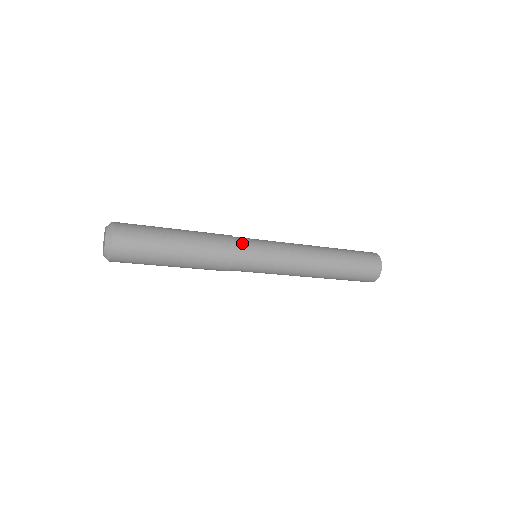
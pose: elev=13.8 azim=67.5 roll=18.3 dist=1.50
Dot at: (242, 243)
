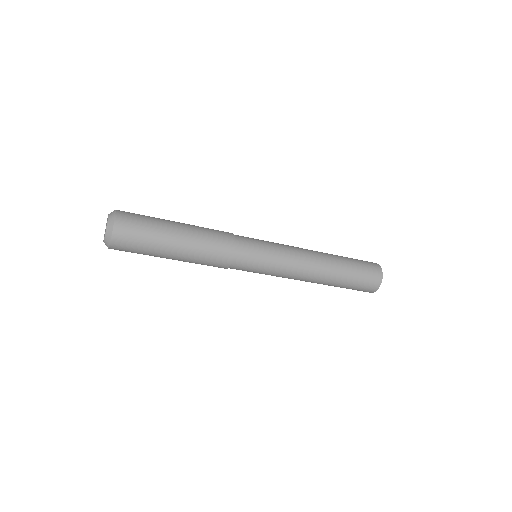
Dot at: occluded
